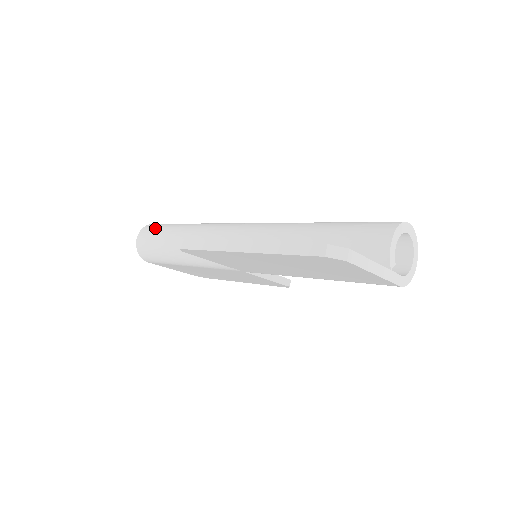
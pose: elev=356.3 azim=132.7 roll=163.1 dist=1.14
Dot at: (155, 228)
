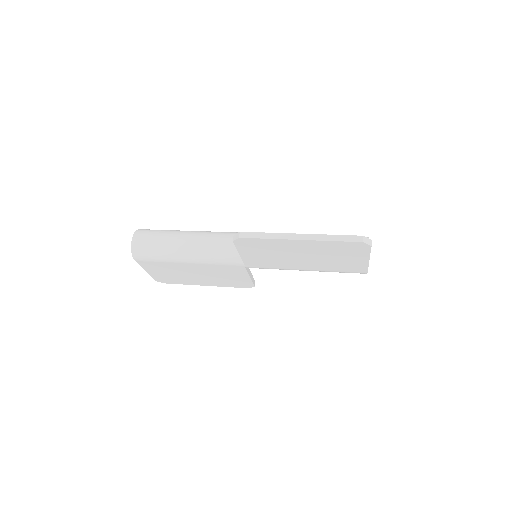
Dot at: (153, 231)
